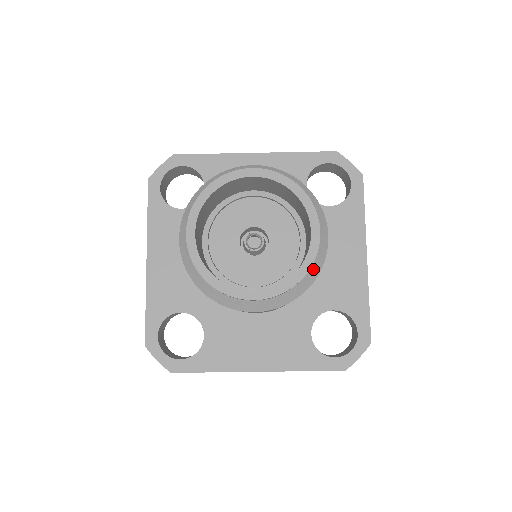
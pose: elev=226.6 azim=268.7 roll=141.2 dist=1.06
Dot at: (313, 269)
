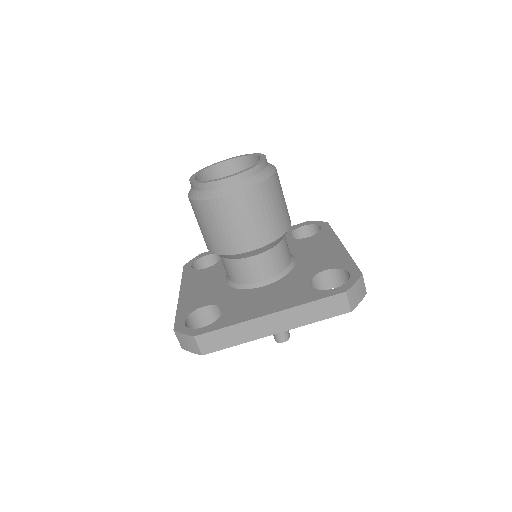
Dot at: (267, 171)
